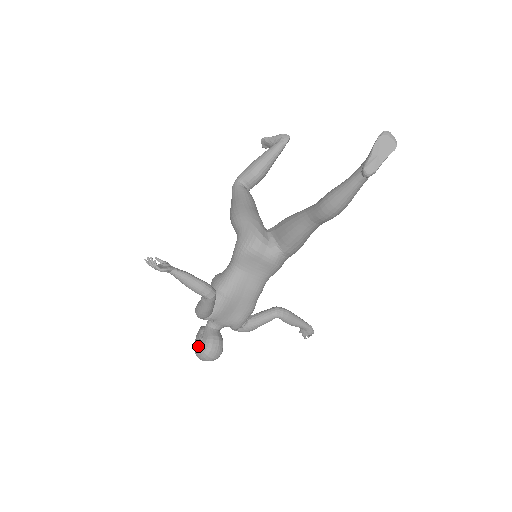
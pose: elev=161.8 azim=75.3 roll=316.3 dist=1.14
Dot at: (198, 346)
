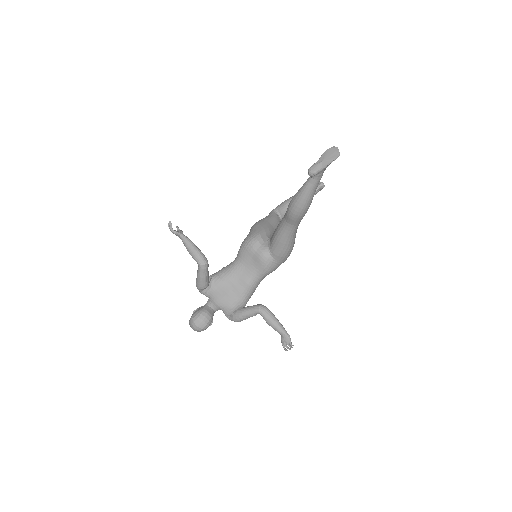
Dot at: (192, 314)
